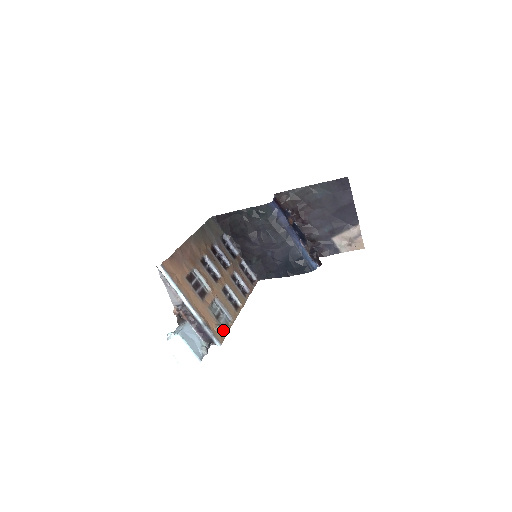
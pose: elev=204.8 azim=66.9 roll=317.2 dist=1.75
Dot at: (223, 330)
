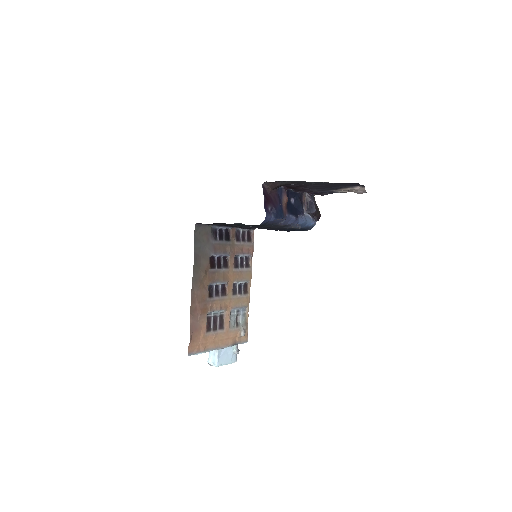
Dot at: (245, 328)
